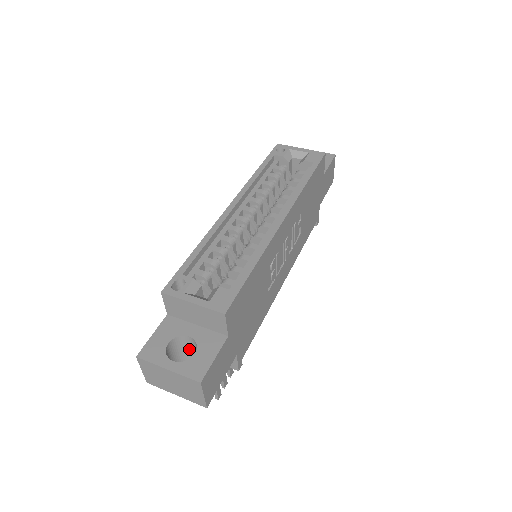
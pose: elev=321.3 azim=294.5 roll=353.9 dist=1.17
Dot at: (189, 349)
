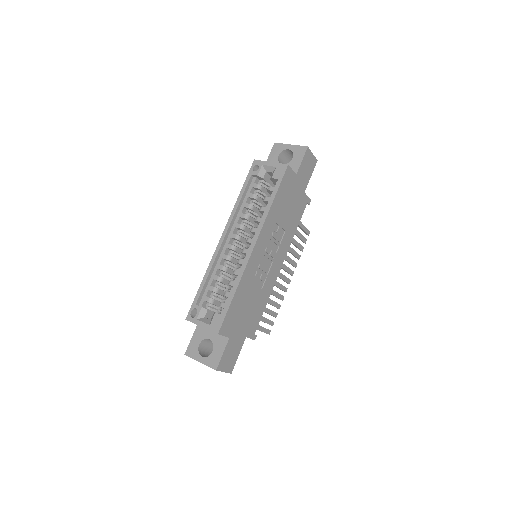
Dot at: occluded
